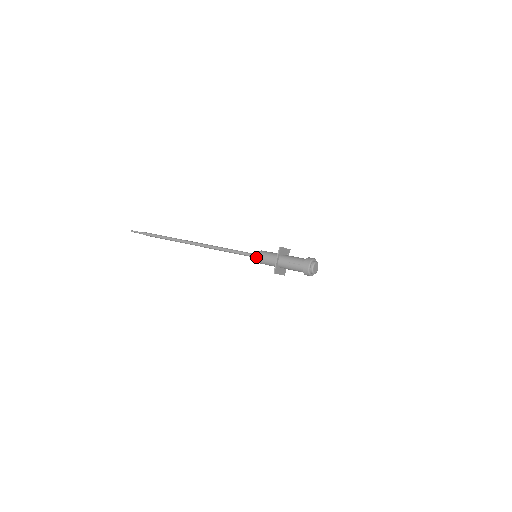
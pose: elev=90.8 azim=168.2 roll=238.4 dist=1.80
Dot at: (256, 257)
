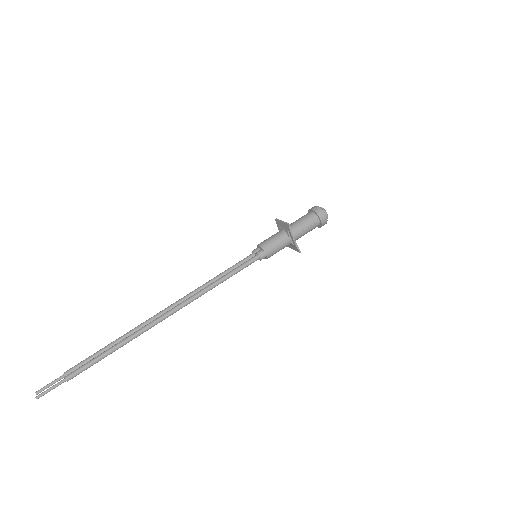
Dot at: (265, 257)
